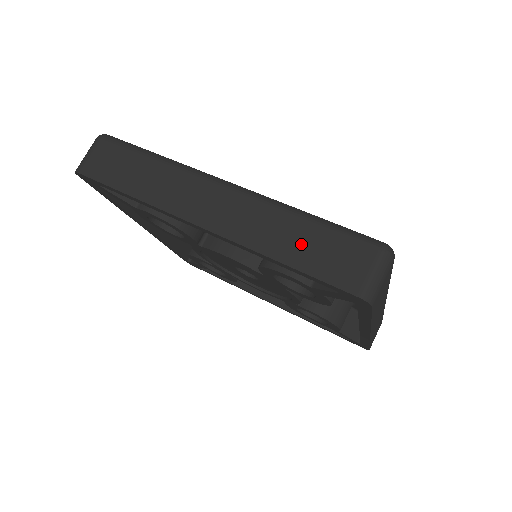
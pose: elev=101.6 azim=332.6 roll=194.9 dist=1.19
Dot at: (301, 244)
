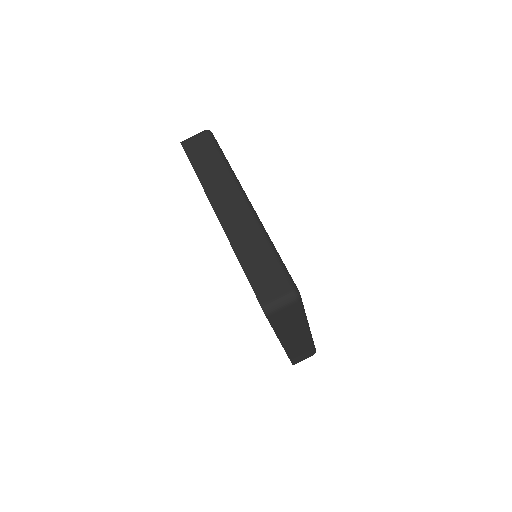
Dot at: (257, 260)
